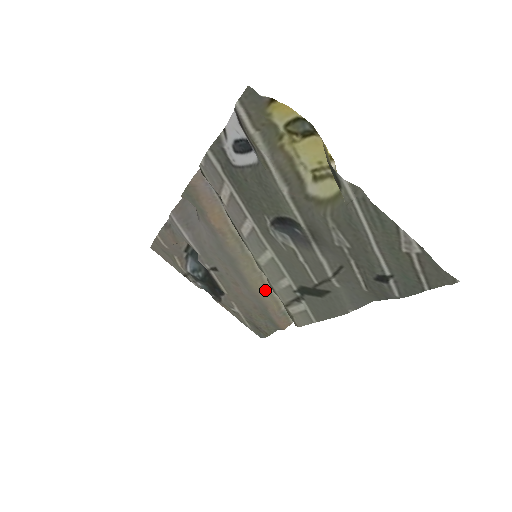
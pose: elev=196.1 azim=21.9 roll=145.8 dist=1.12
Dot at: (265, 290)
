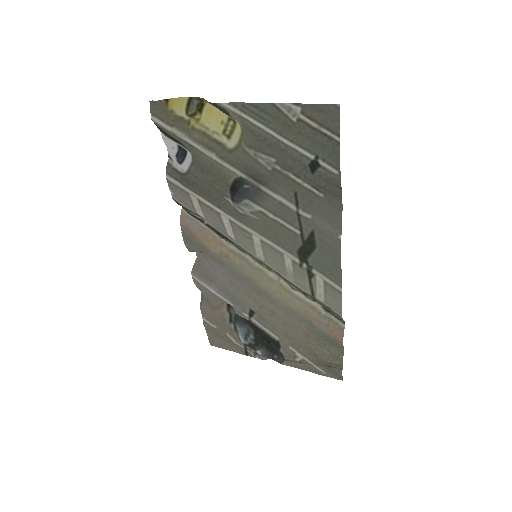
Dot at: (293, 298)
